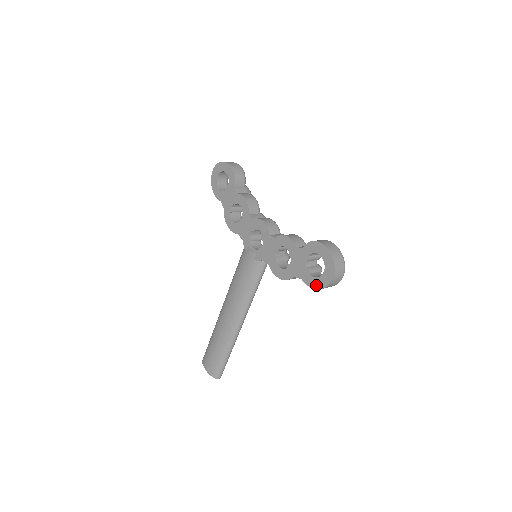
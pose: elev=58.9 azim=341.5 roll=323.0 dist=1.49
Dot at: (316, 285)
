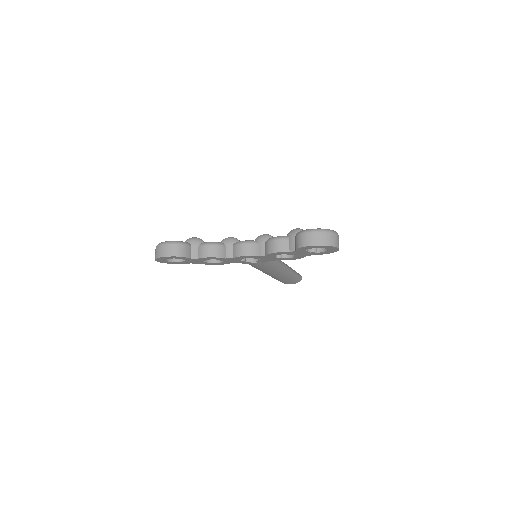
Dot at: (329, 253)
